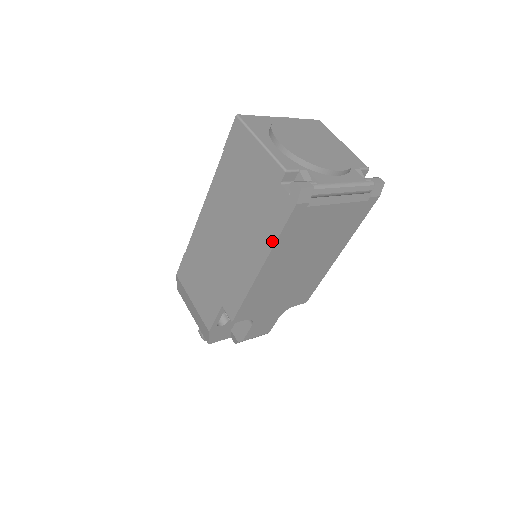
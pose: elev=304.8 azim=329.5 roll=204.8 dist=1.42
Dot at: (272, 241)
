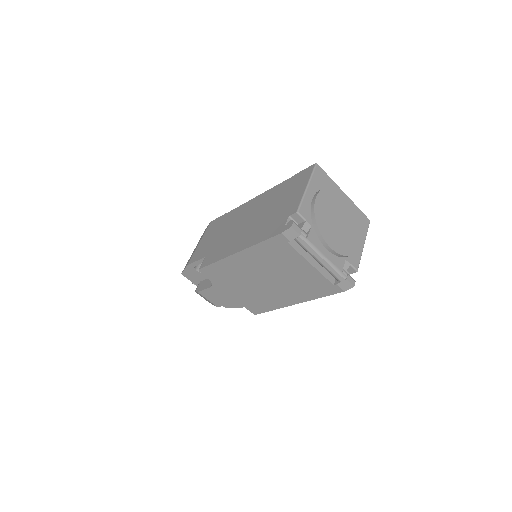
Dot at: (255, 242)
